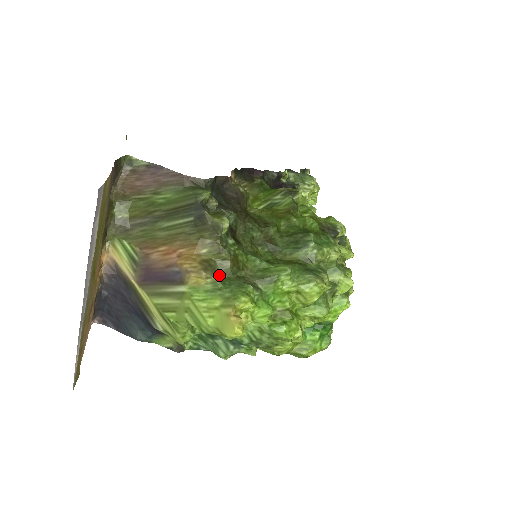
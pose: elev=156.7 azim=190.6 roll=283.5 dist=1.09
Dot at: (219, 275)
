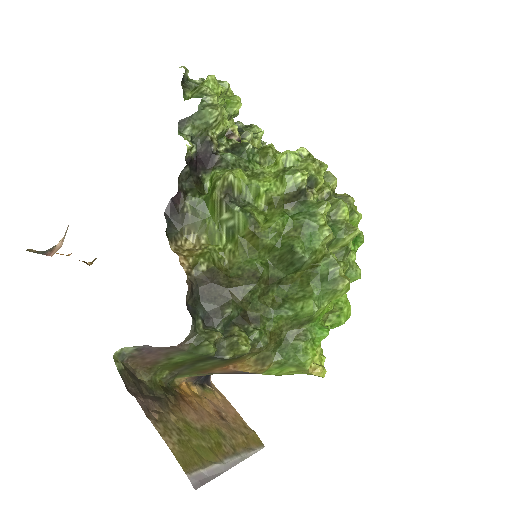
Dot at: (273, 355)
